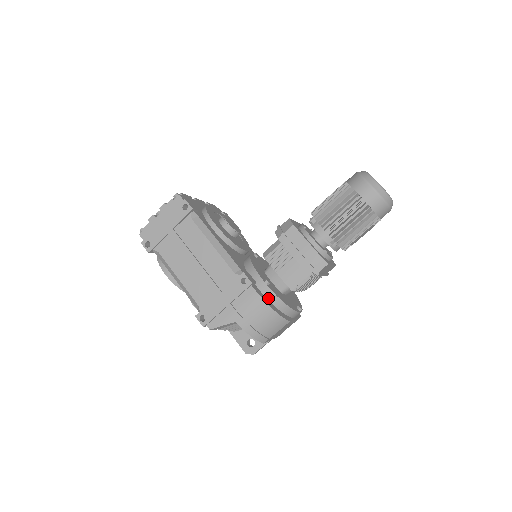
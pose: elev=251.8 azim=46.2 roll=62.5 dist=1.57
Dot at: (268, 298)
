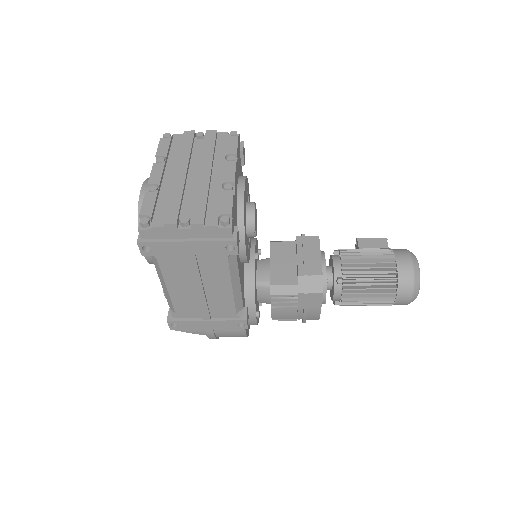
Dot at: (248, 324)
